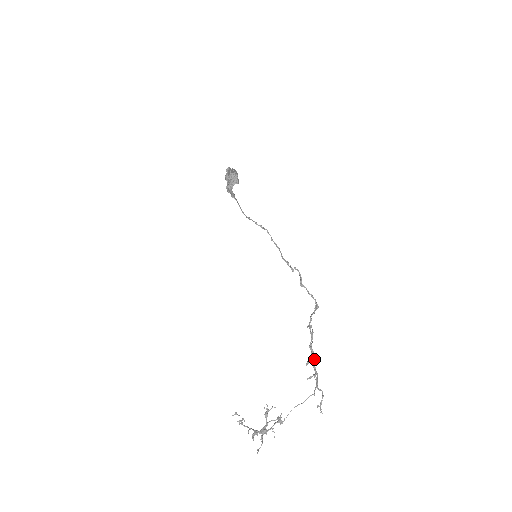
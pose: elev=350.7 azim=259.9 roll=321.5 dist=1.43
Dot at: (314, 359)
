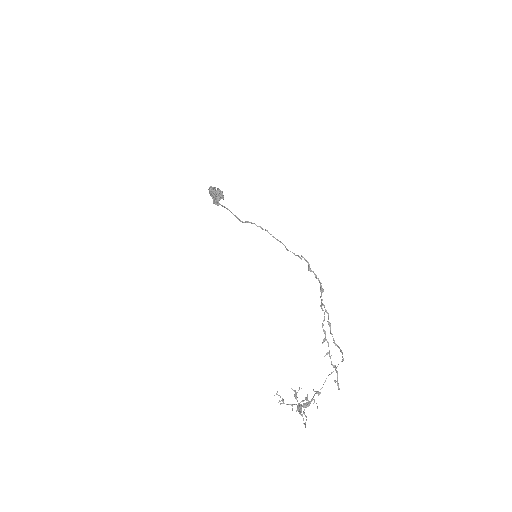
Dot at: (331, 334)
